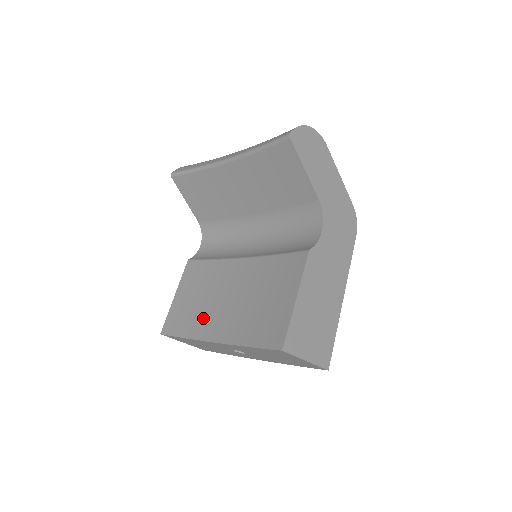
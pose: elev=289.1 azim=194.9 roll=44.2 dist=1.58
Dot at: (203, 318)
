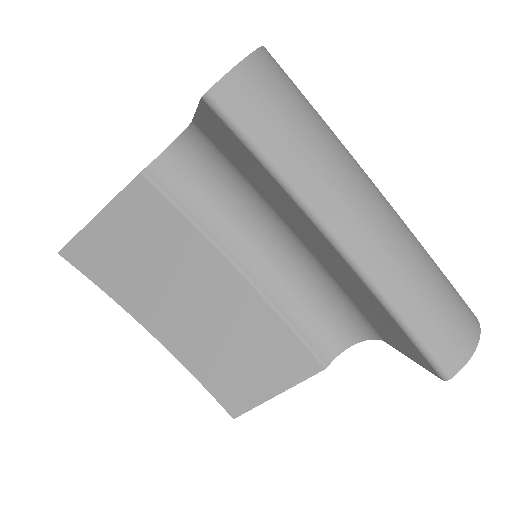
Dot at: (143, 293)
